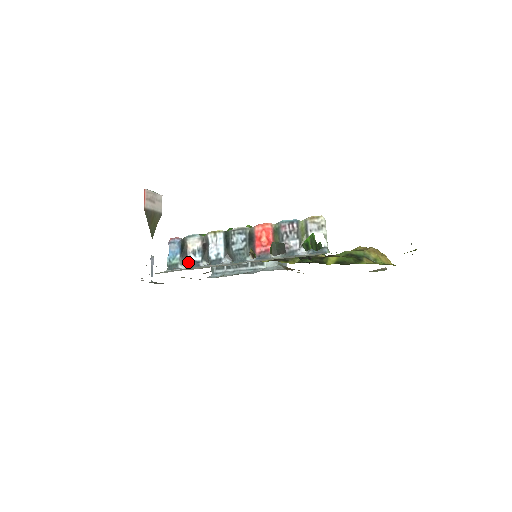
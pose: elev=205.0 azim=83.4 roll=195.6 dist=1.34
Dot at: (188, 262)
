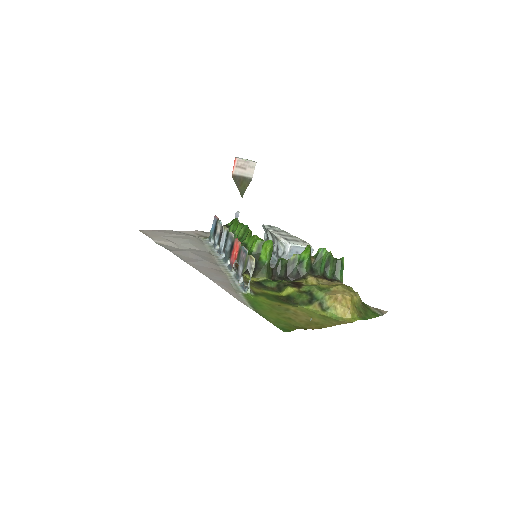
Dot at: (214, 240)
